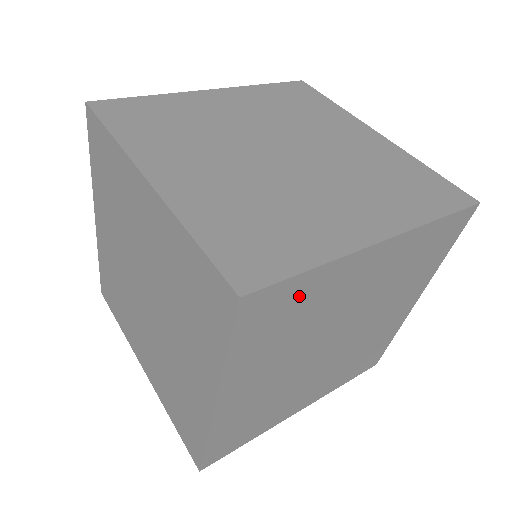
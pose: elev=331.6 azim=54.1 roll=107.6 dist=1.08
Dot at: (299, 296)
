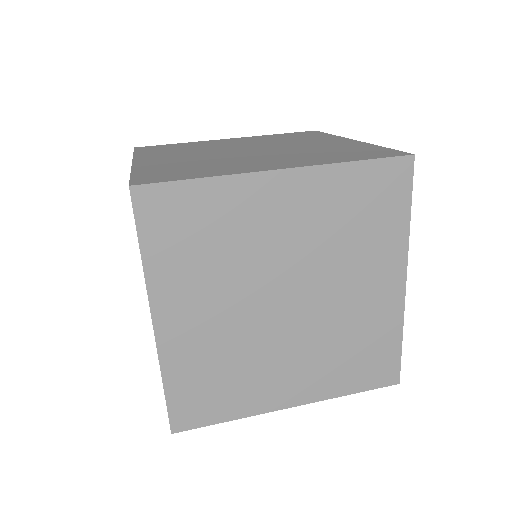
Dot at: (199, 208)
